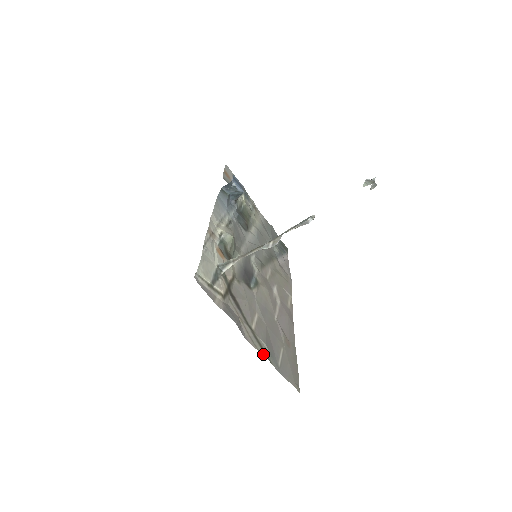
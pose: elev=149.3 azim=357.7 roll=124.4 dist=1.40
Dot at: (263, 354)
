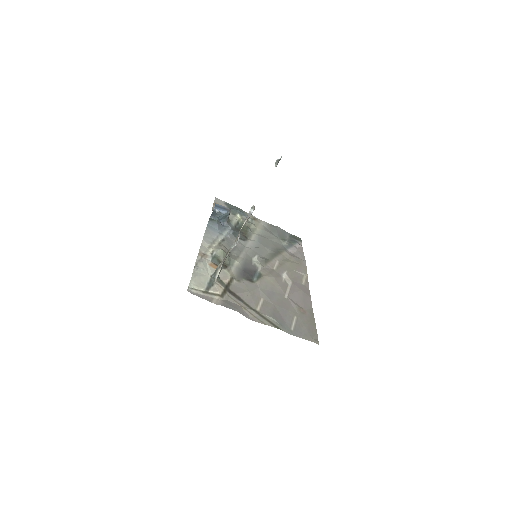
Dot at: (271, 326)
